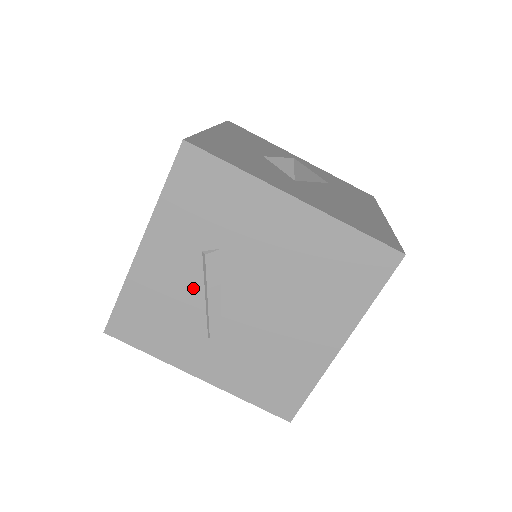
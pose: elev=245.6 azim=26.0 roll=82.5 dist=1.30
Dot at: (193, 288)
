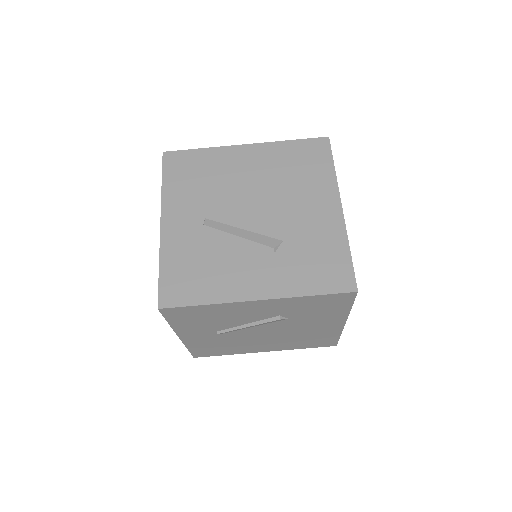
Dot at: (247, 320)
